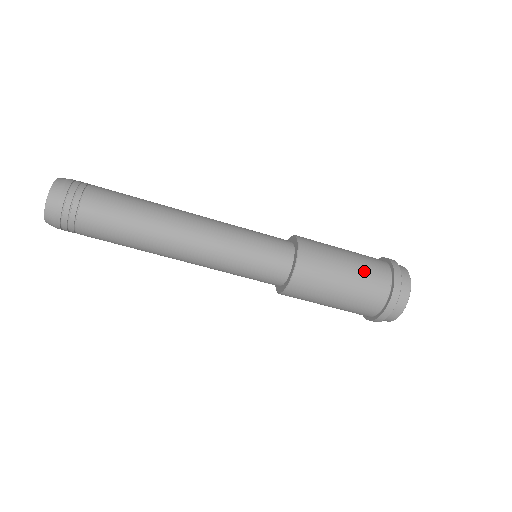
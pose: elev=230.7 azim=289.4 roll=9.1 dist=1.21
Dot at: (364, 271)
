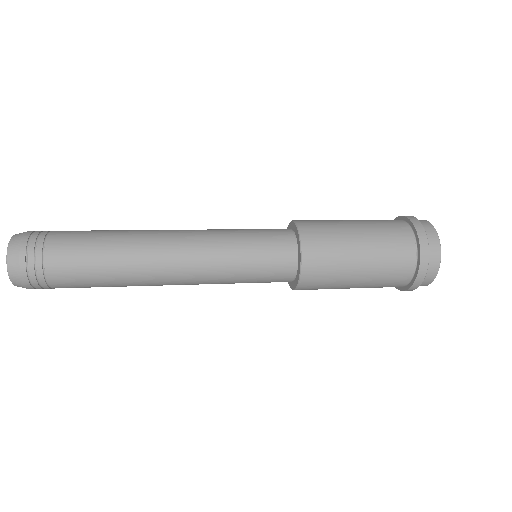
Dot at: (383, 256)
